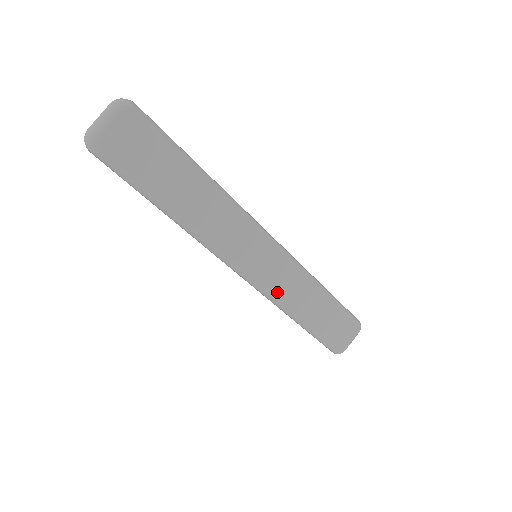
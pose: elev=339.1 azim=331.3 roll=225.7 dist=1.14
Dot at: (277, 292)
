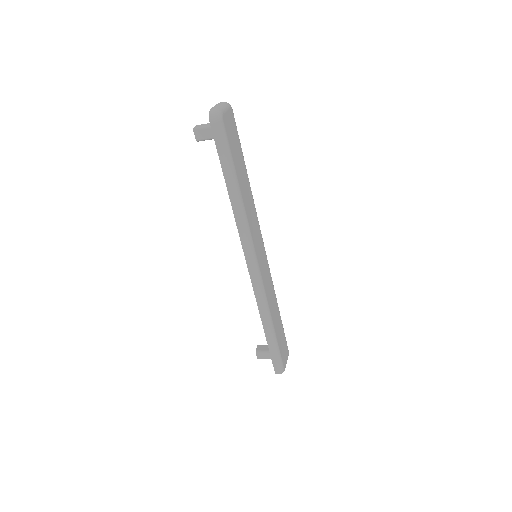
Dot at: (266, 290)
